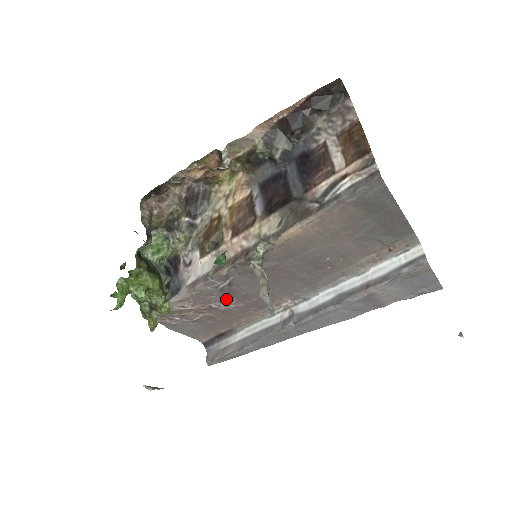
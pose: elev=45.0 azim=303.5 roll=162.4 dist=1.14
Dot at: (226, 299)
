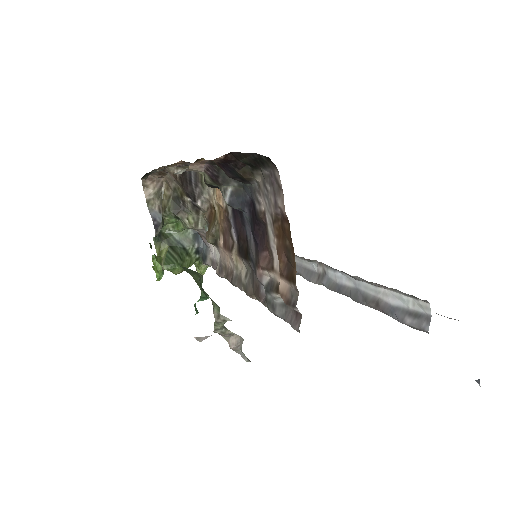
Dot at: occluded
